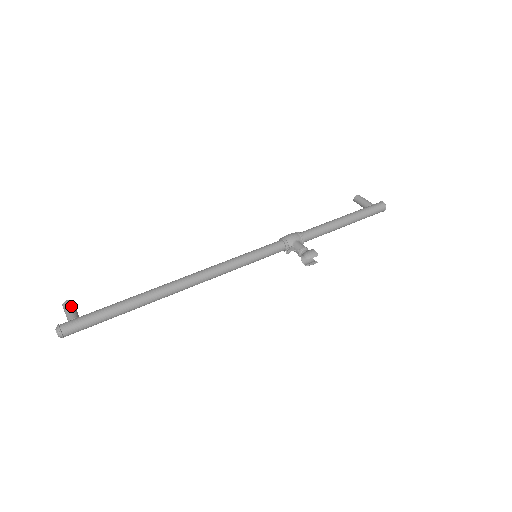
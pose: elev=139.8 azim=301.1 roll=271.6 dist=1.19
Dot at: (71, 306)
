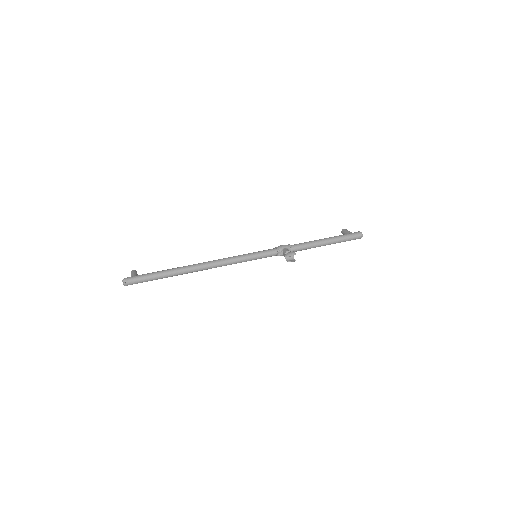
Dot at: (135, 272)
